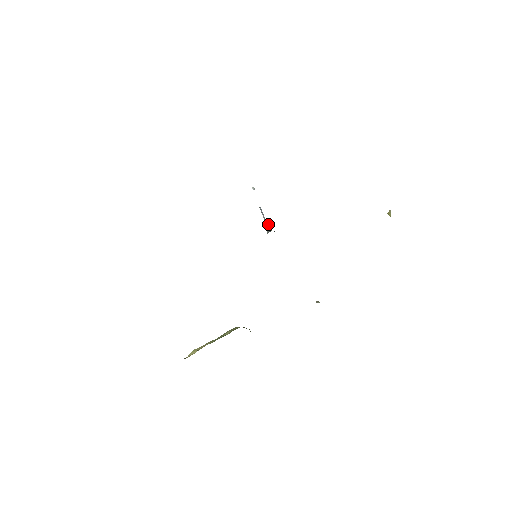
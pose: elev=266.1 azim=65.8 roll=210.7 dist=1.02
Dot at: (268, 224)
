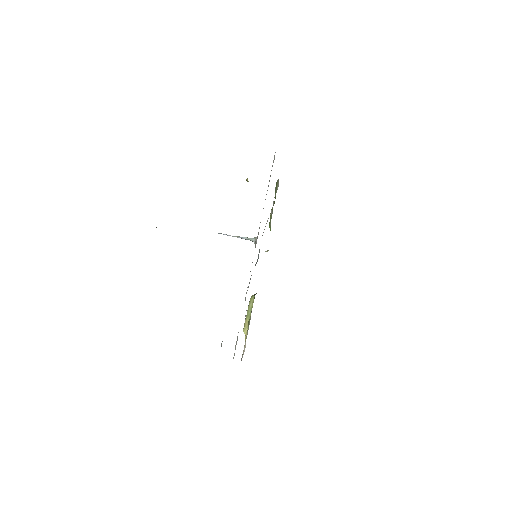
Dot at: (244, 237)
